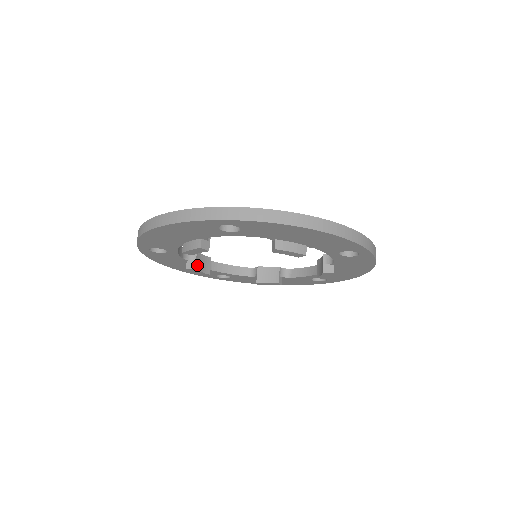
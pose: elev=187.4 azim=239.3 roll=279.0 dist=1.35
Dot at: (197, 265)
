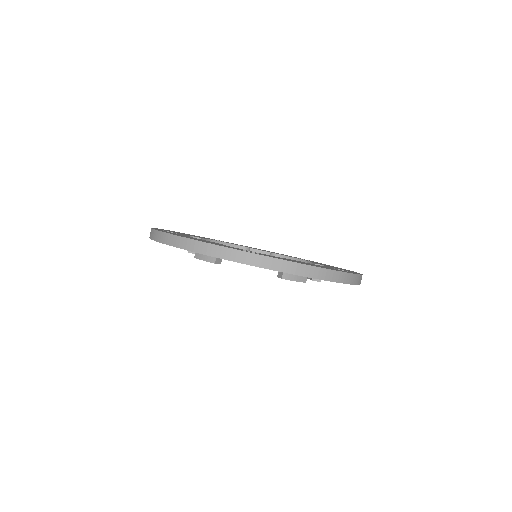
Dot at: occluded
